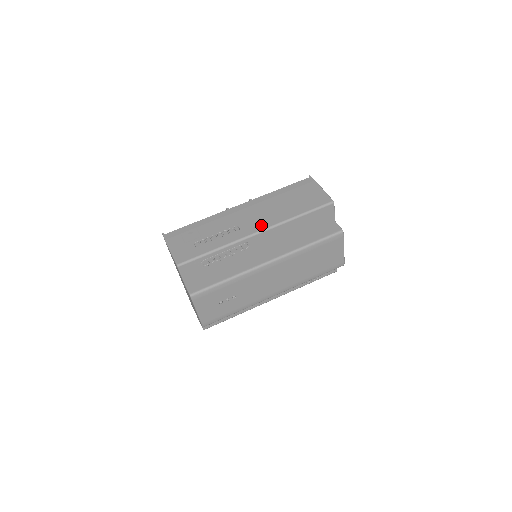
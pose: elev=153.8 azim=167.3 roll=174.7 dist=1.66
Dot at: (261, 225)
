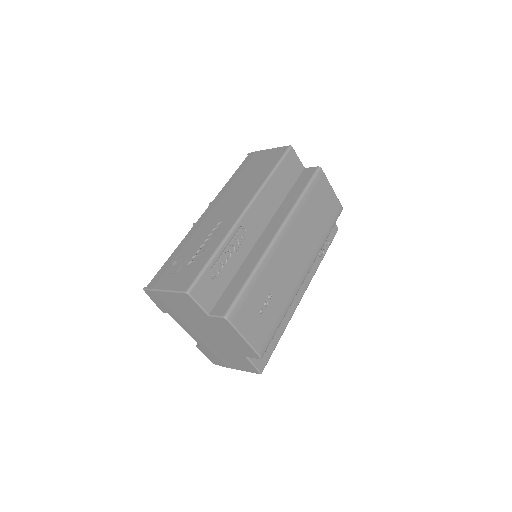
Dot at: (242, 204)
